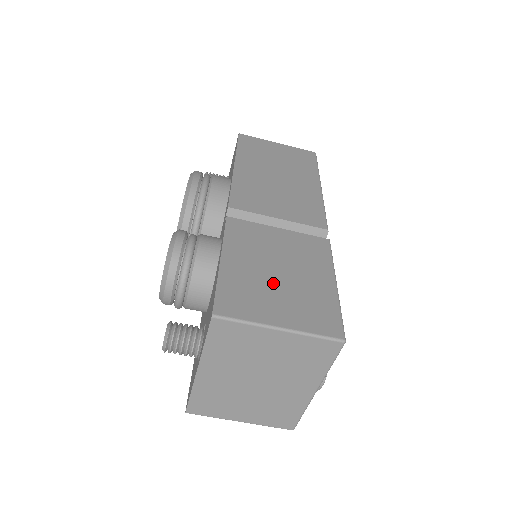
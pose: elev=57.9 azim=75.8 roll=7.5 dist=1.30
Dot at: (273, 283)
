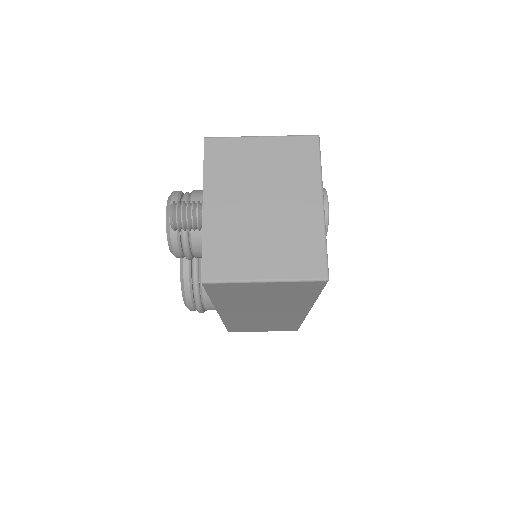
Dot at: occluded
